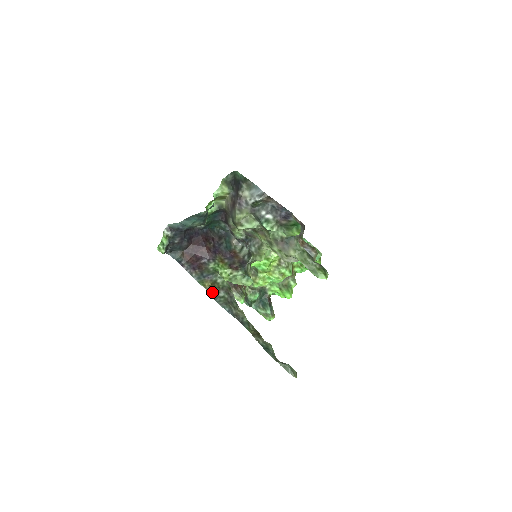
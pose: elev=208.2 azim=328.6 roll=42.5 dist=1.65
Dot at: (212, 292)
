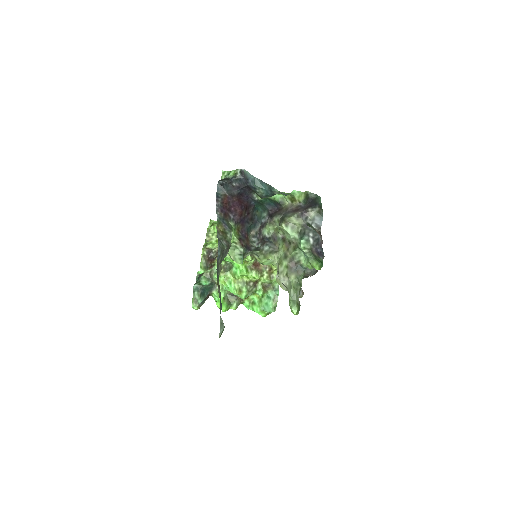
Dot at: (219, 235)
